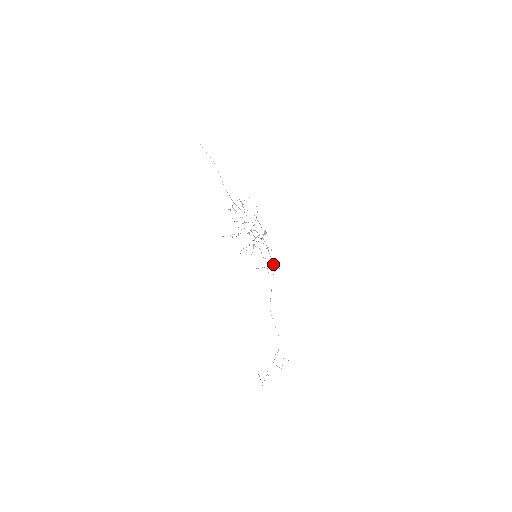
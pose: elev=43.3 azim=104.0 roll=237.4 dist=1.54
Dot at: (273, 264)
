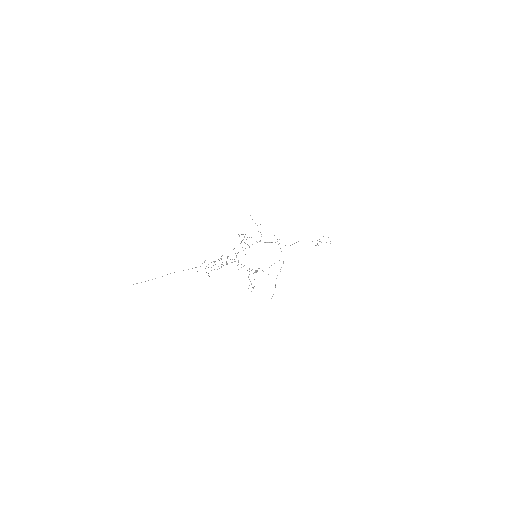
Dot at: occluded
